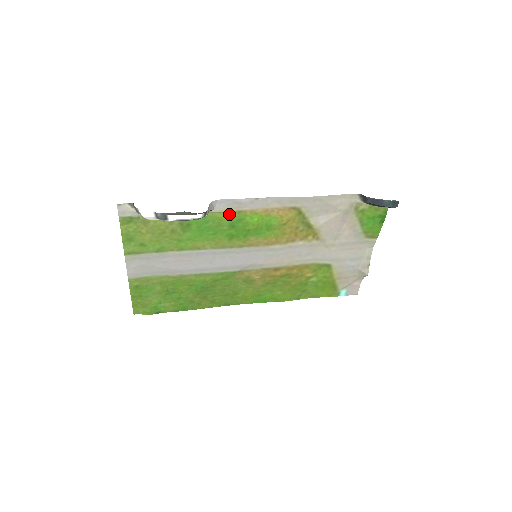
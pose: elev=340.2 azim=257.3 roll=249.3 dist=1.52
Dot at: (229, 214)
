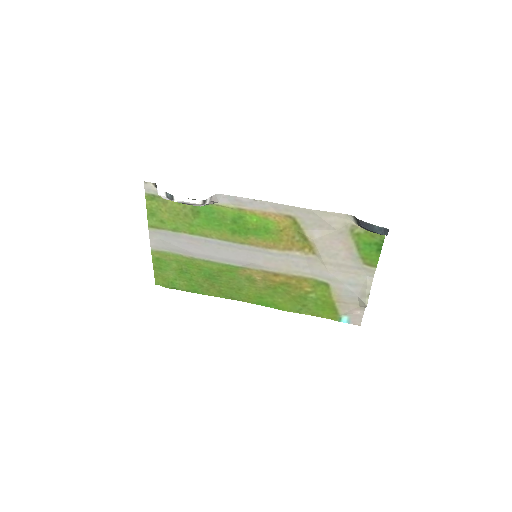
Dot at: (231, 210)
